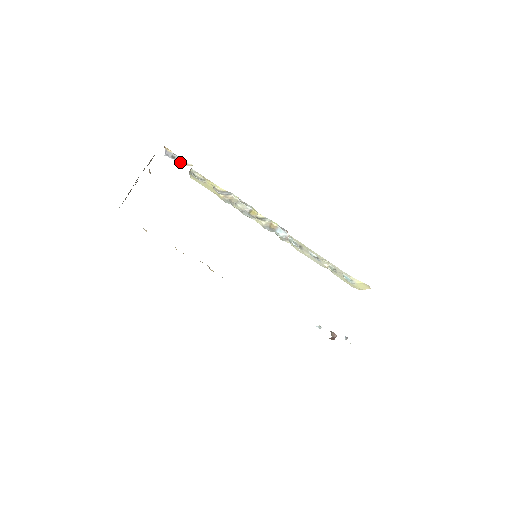
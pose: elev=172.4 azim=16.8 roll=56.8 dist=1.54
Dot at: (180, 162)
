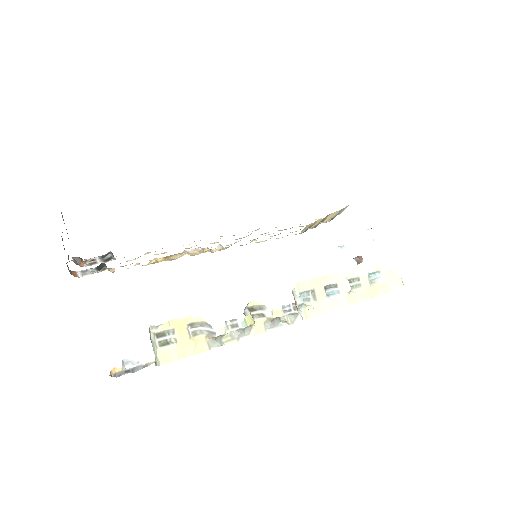
Dot at: (139, 368)
